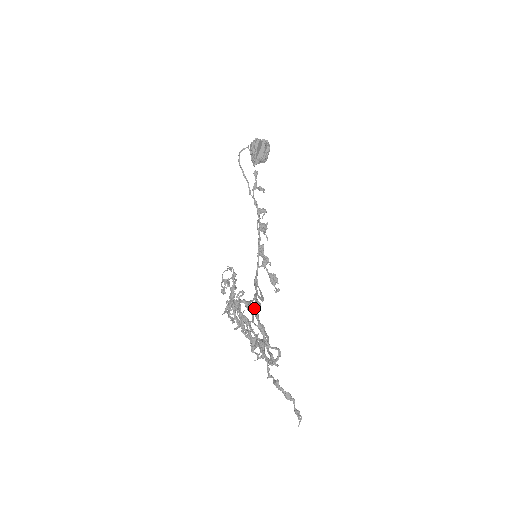
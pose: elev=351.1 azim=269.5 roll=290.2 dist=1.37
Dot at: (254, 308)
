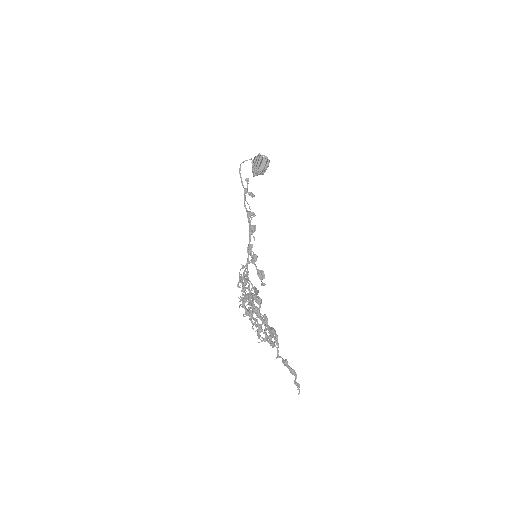
Dot at: occluded
